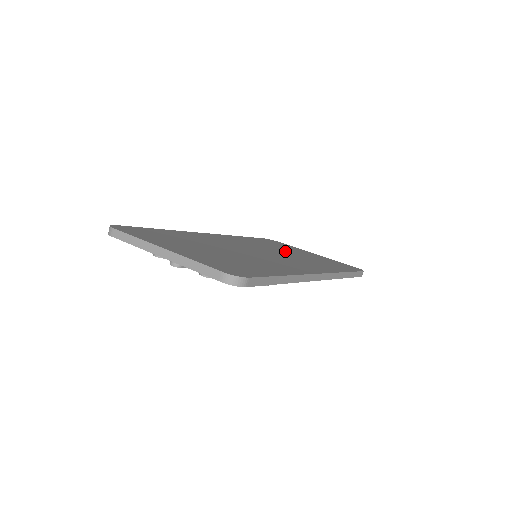
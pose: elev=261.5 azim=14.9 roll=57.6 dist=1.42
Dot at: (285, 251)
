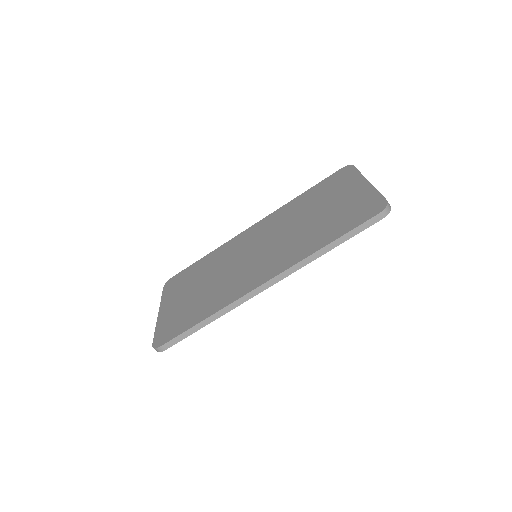
Dot at: (308, 216)
